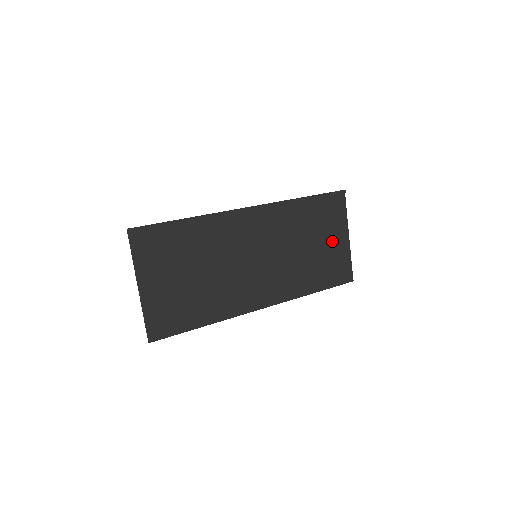
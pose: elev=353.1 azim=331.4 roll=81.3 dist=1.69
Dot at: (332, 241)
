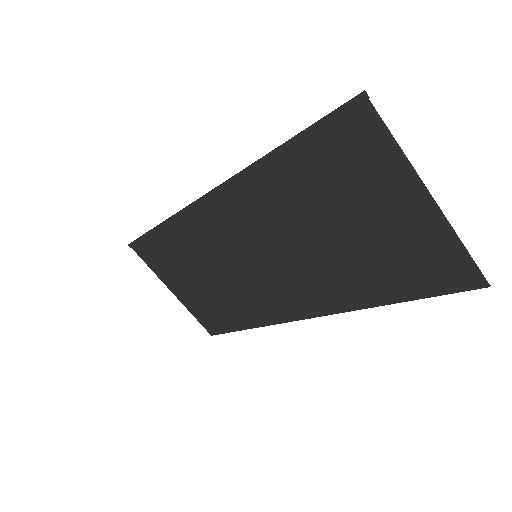
Dot at: (385, 214)
